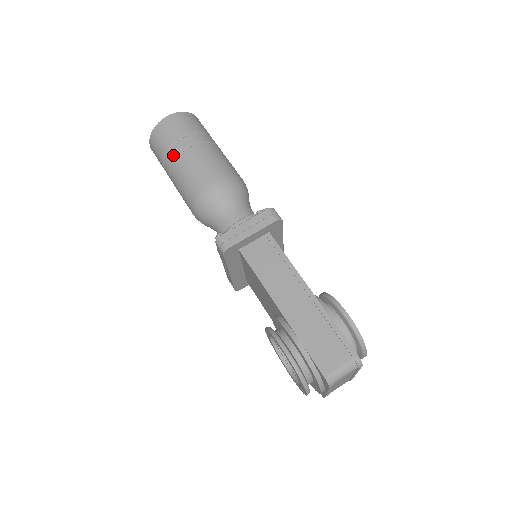
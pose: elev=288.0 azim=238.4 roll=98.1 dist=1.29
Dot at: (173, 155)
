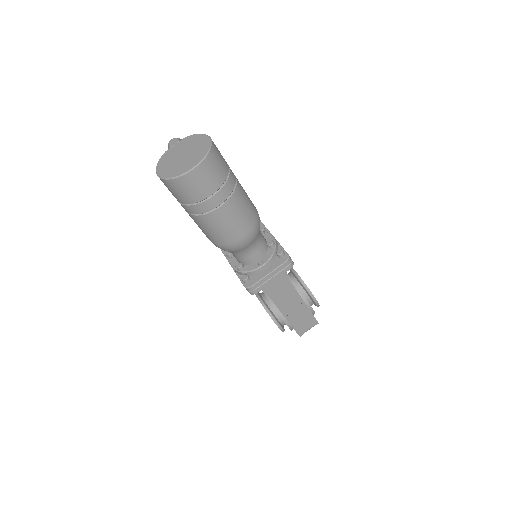
Dot at: (200, 211)
